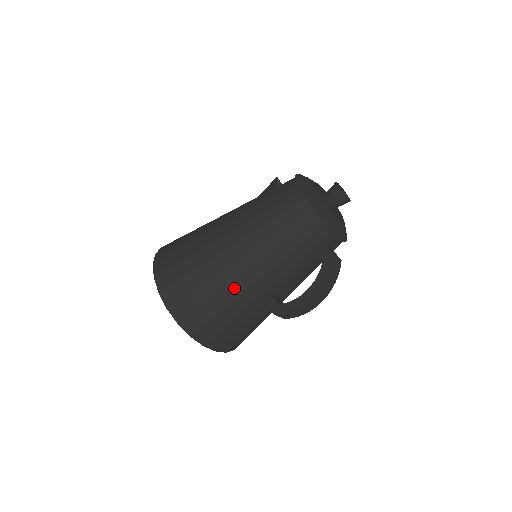
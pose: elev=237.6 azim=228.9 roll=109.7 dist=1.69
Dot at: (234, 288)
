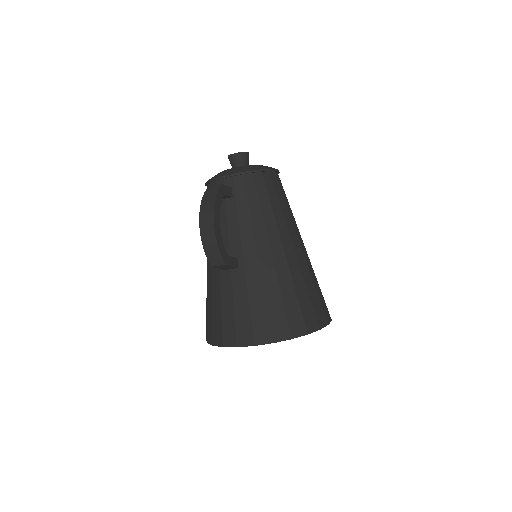
Dot at: (209, 281)
